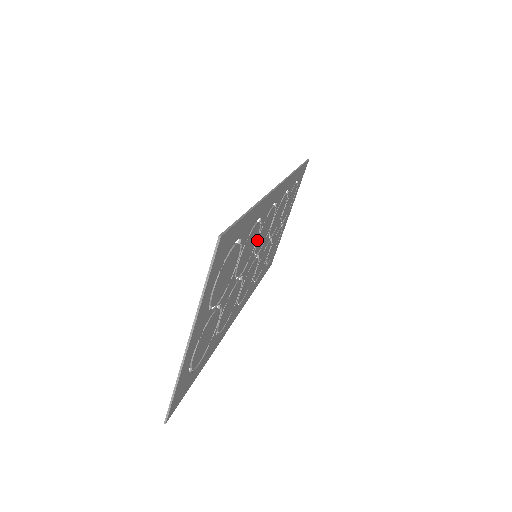
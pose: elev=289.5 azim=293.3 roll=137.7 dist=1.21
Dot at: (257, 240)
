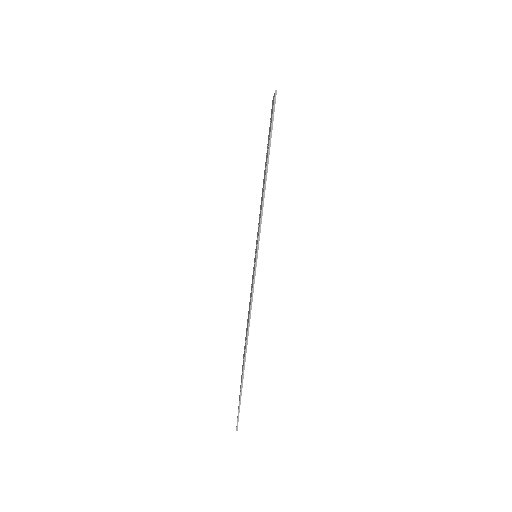
Dot at: occluded
